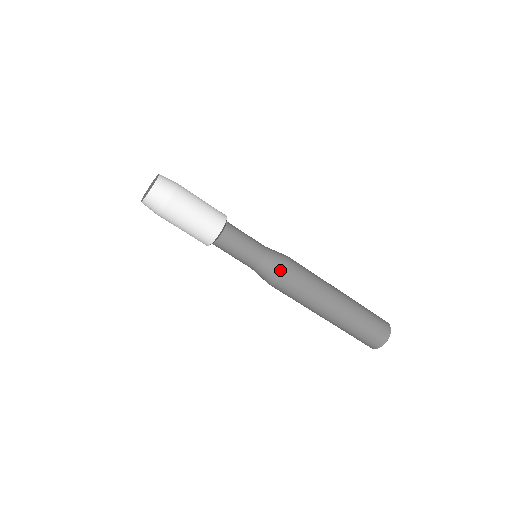
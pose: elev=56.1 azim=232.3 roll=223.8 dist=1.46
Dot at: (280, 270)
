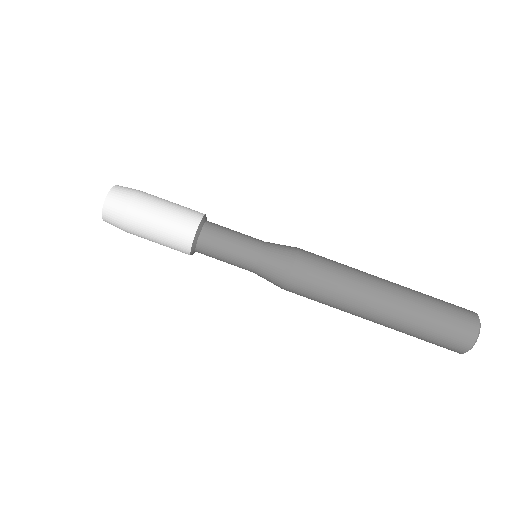
Dot at: (291, 247)
